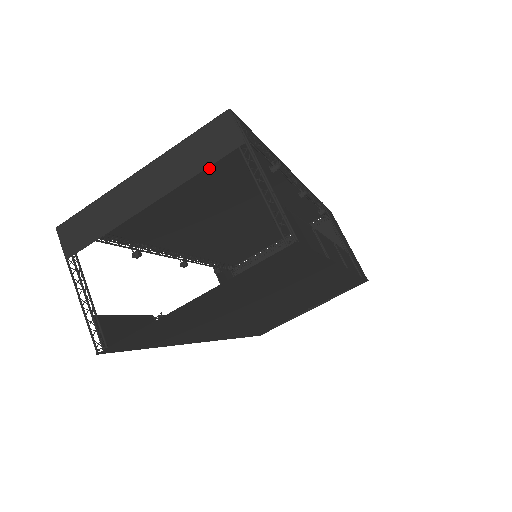
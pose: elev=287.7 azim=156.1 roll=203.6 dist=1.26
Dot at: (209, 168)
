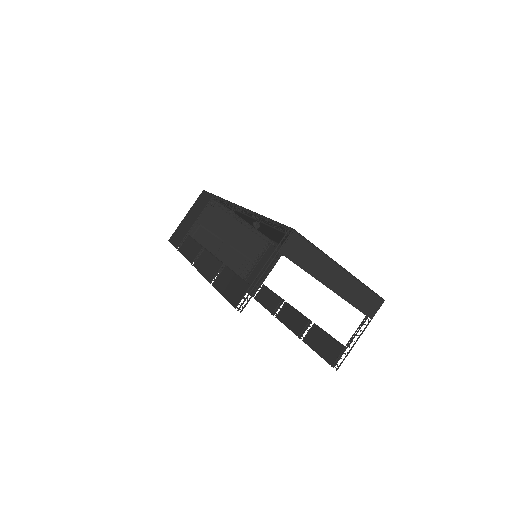
Dot at: occluded
